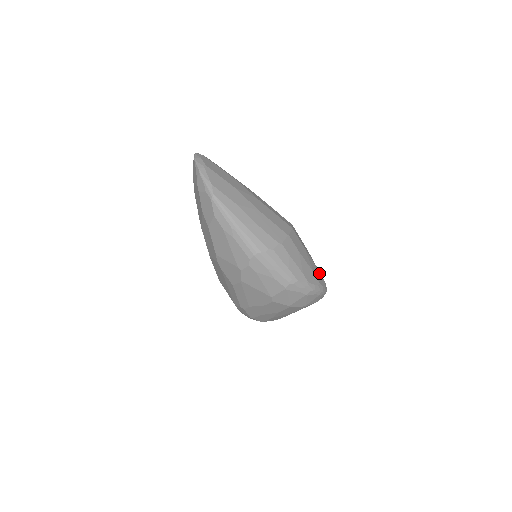
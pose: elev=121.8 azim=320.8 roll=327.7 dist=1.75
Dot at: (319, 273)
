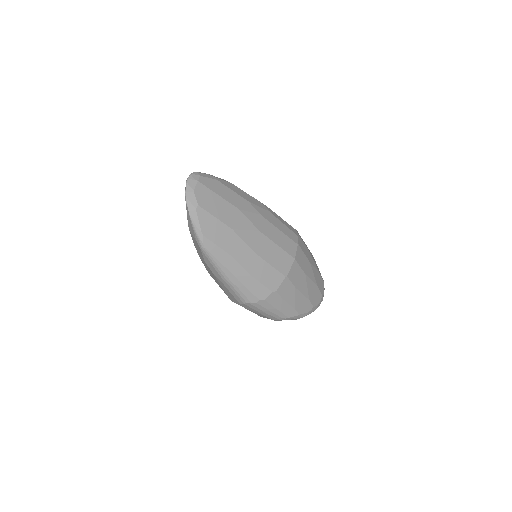
Dot at: (317, 290)
